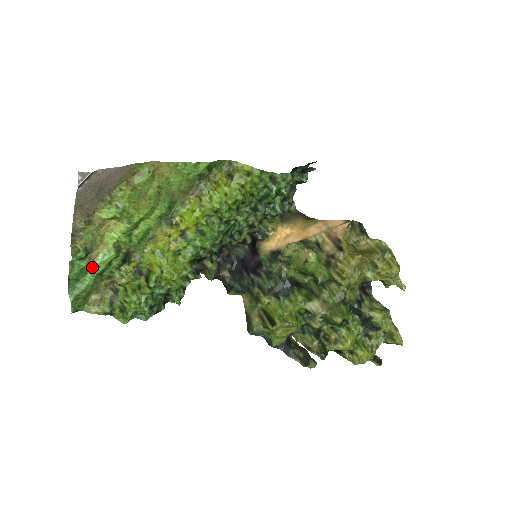
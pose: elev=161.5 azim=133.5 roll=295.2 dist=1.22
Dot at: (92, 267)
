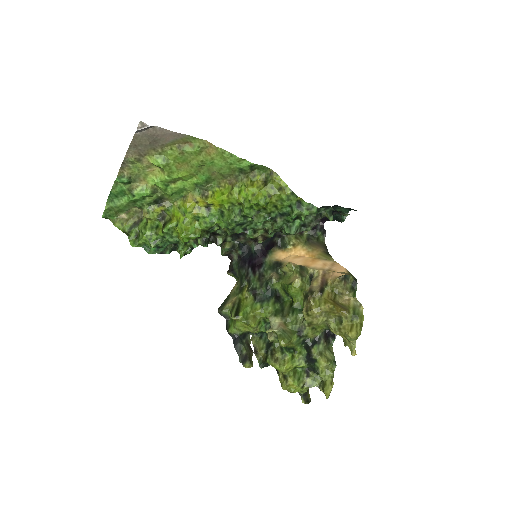
Dot at: (130, 193)
